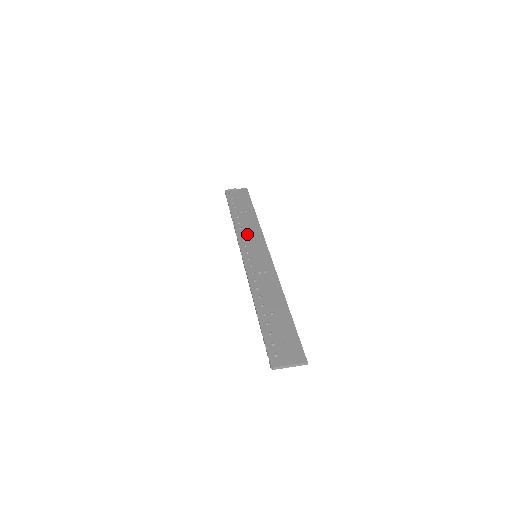
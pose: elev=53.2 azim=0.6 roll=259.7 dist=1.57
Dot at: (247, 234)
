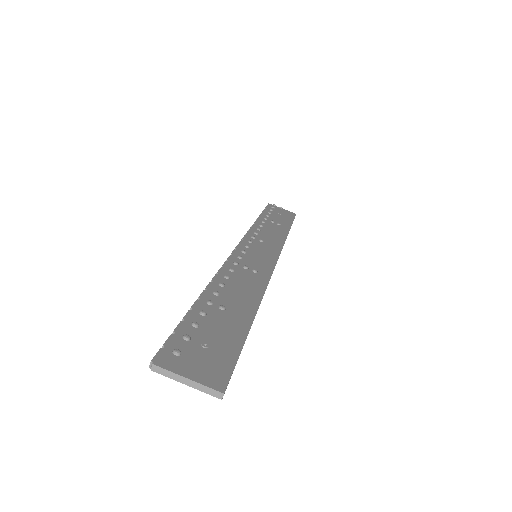
Dot at: (262, 236)
